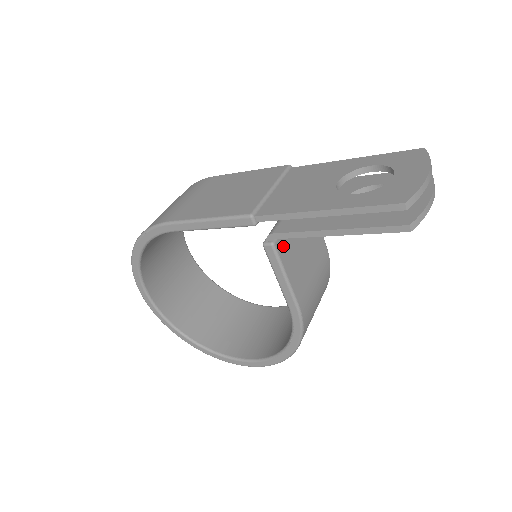
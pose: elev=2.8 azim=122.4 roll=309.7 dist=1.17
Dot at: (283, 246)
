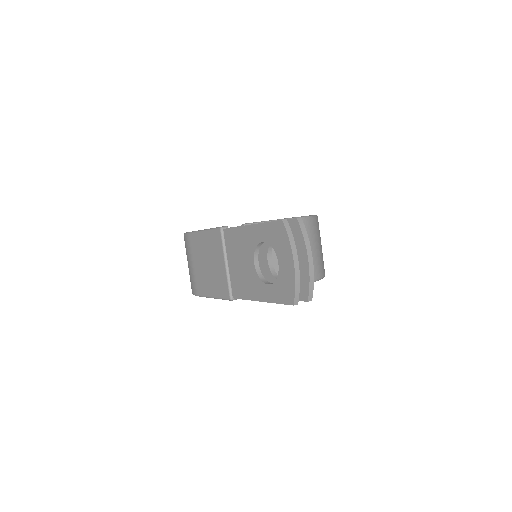
Dot at: occluded
